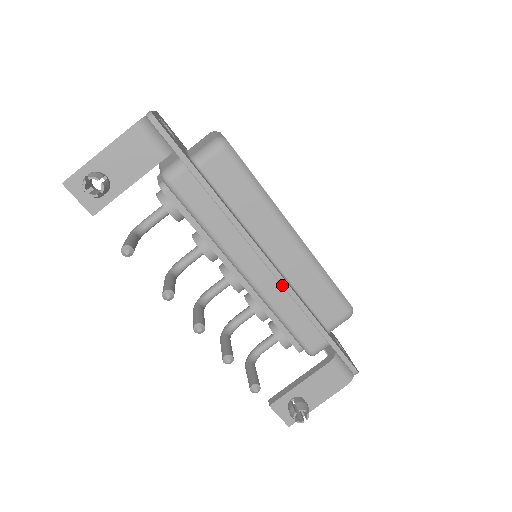
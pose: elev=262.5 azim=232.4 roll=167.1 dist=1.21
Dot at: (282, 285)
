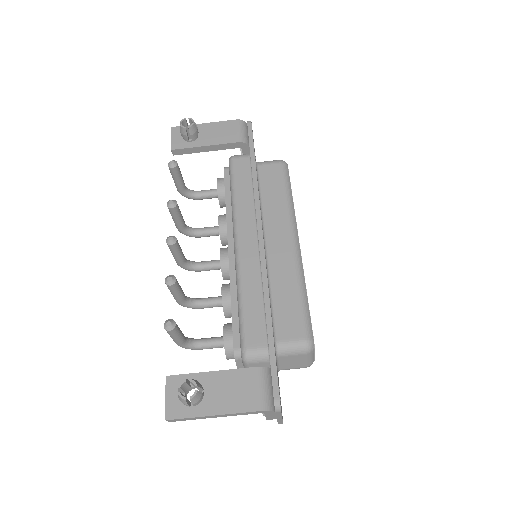
Dot at: (261, 266)
